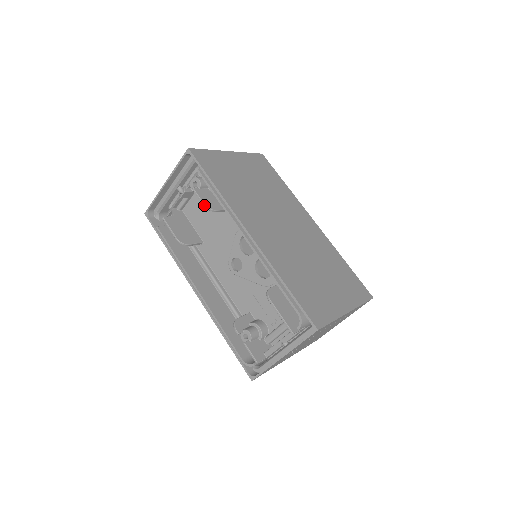
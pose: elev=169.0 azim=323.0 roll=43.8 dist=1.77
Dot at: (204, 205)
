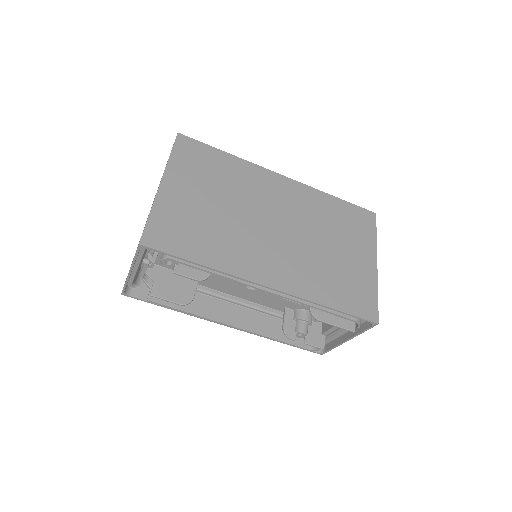
Dot at: occluded
